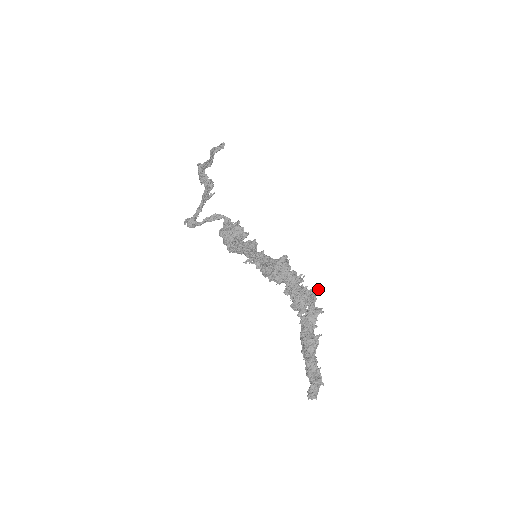
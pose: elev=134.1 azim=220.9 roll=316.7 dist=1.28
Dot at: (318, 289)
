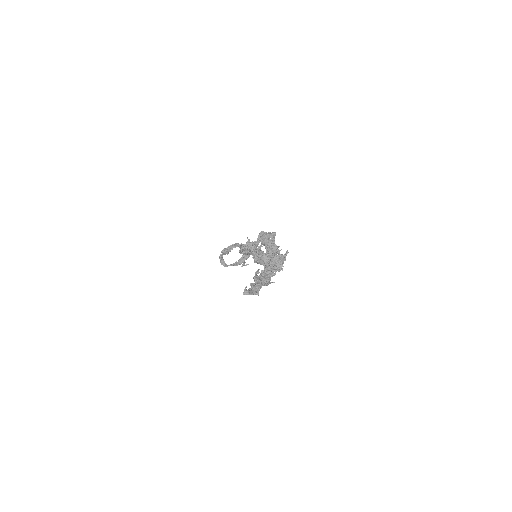
Dot at: (286, 252)
